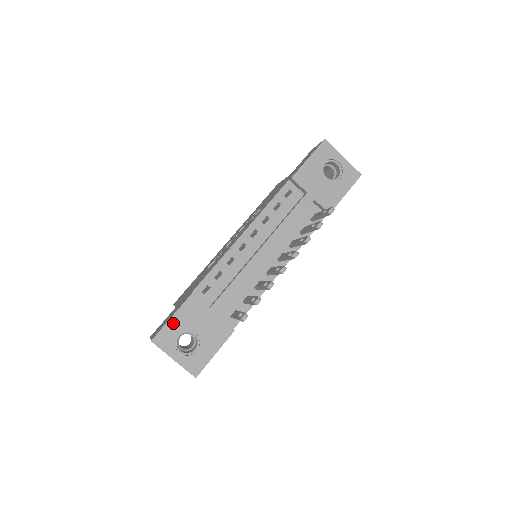
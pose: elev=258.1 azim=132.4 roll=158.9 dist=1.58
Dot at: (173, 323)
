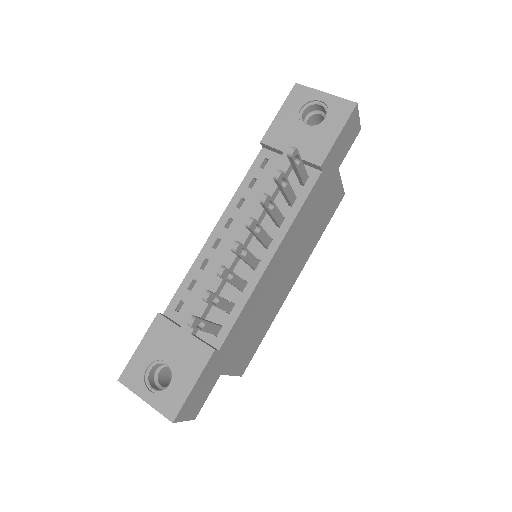
Dot at: (140, 354)
